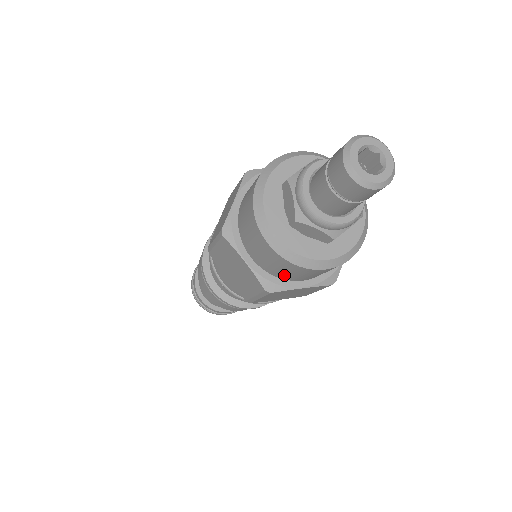
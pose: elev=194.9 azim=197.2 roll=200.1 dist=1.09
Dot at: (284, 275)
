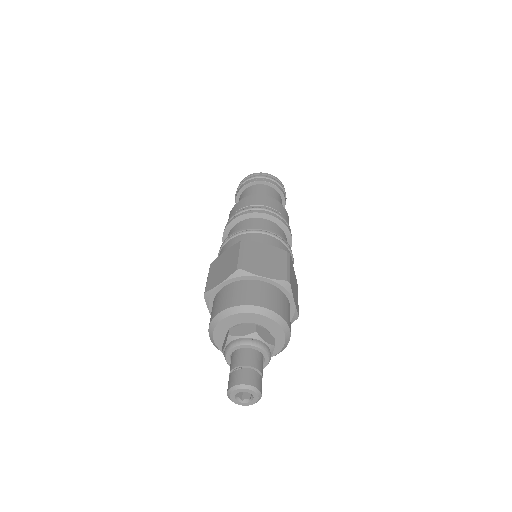
Dot at: occluded
